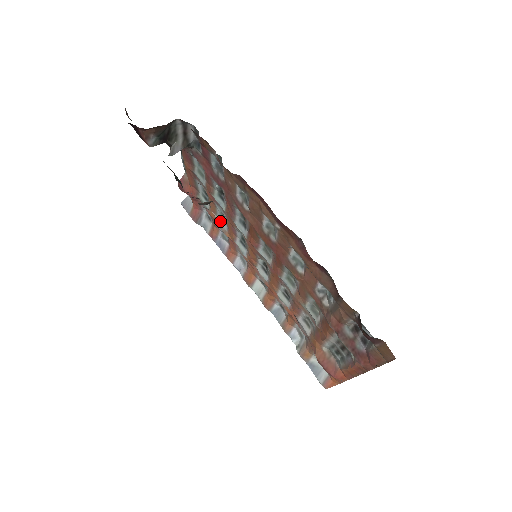
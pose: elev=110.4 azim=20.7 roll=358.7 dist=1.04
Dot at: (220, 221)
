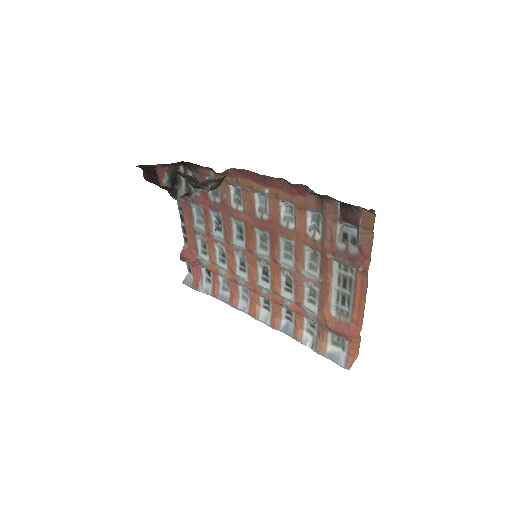
Dot at: (220, 264)
